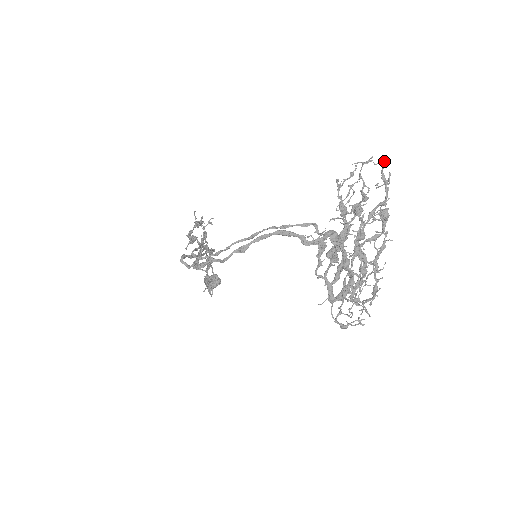
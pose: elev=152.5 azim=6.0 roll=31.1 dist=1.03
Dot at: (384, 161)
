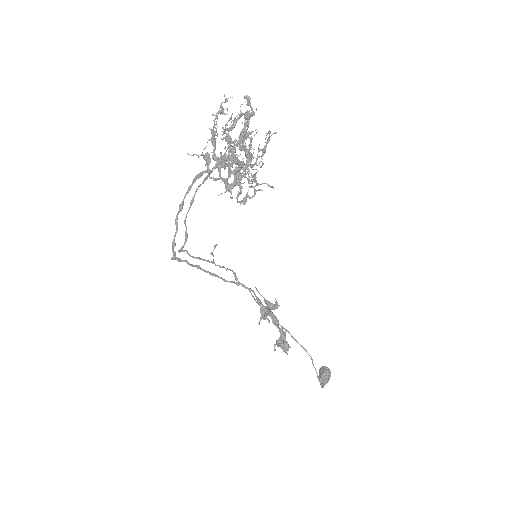
Dot at: (244, 96)
